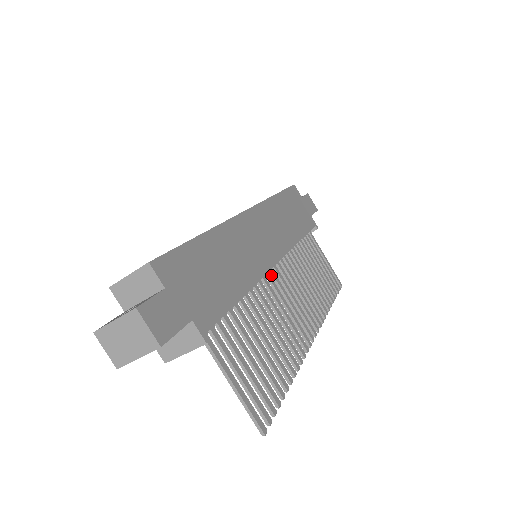
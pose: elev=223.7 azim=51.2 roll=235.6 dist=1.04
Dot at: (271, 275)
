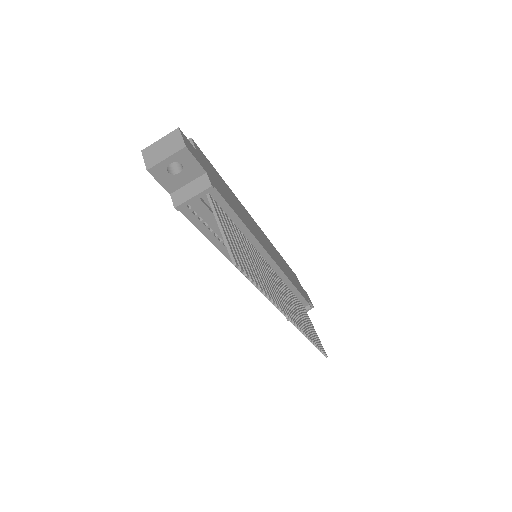
Dot at: occluded
